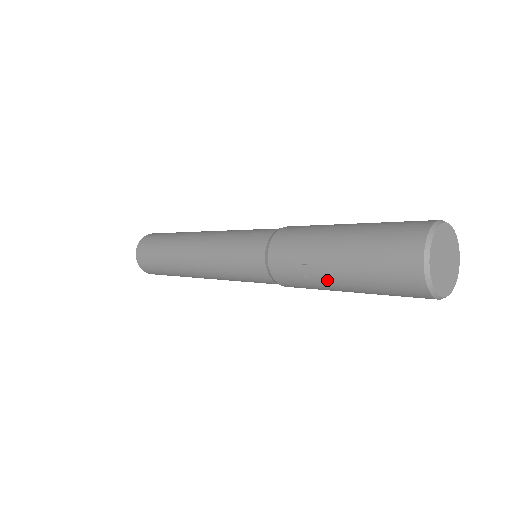
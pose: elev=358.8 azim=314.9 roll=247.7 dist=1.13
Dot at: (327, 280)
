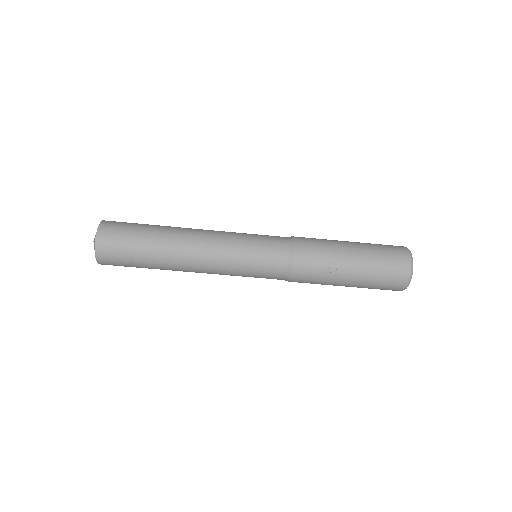
Dot at: (341, 279)
